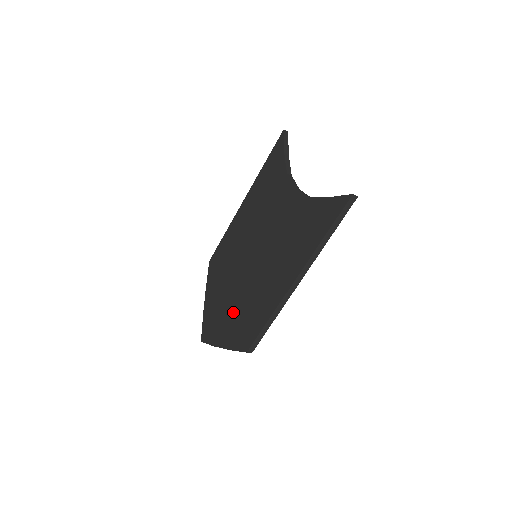
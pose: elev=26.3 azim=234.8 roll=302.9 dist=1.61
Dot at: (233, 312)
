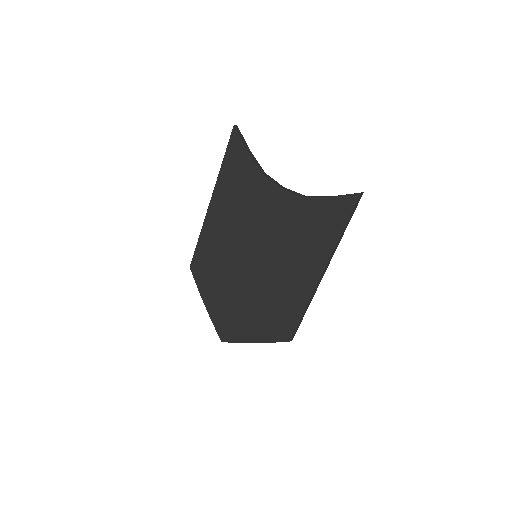
Dot at: (253, 311)
